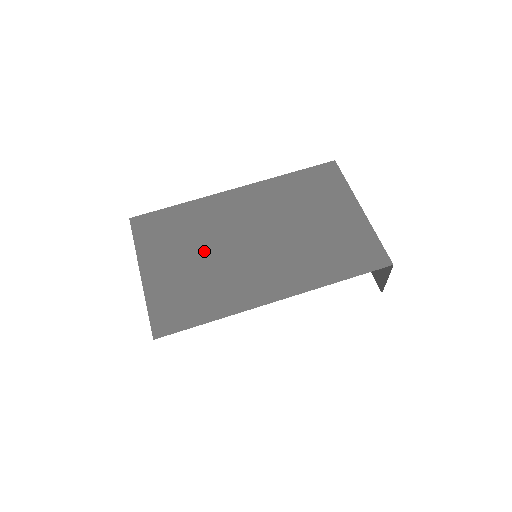
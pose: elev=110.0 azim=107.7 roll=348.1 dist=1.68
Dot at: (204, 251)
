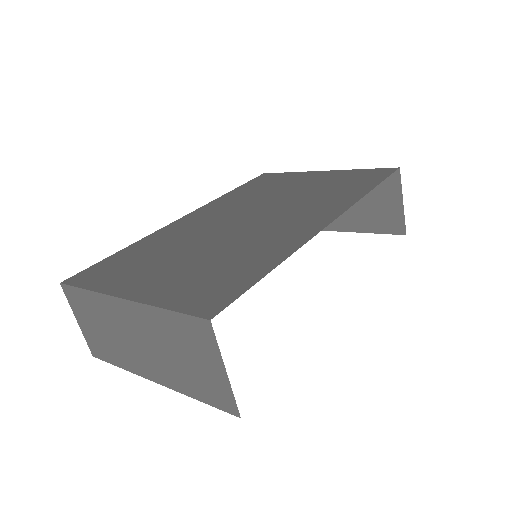
Dot at: (196, 248)
